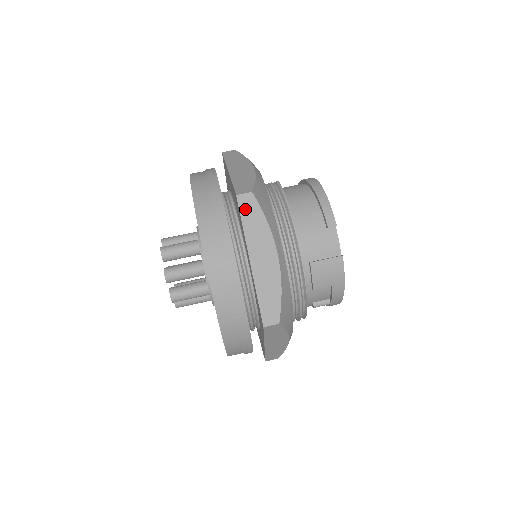
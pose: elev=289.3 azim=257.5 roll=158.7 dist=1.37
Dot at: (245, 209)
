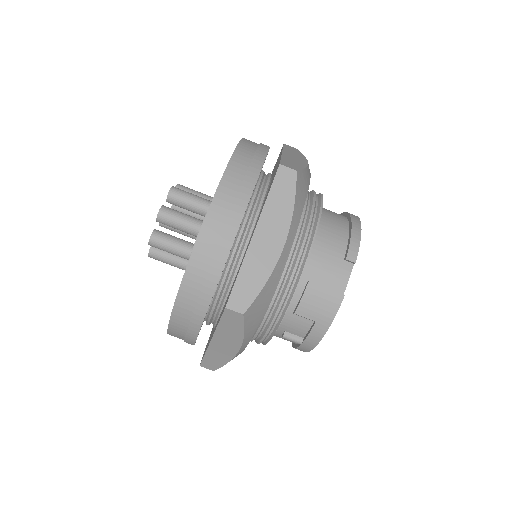
Dot at: (280, 182)
